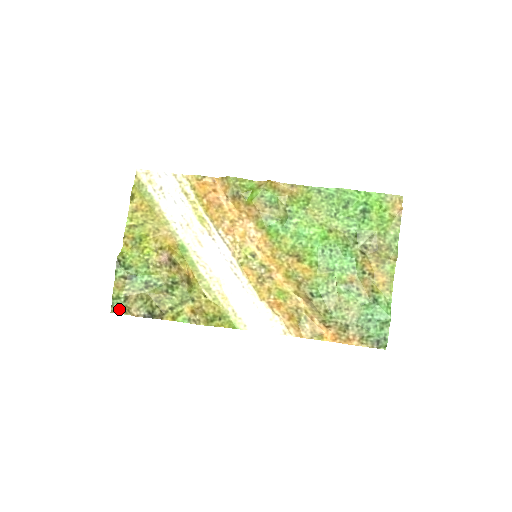
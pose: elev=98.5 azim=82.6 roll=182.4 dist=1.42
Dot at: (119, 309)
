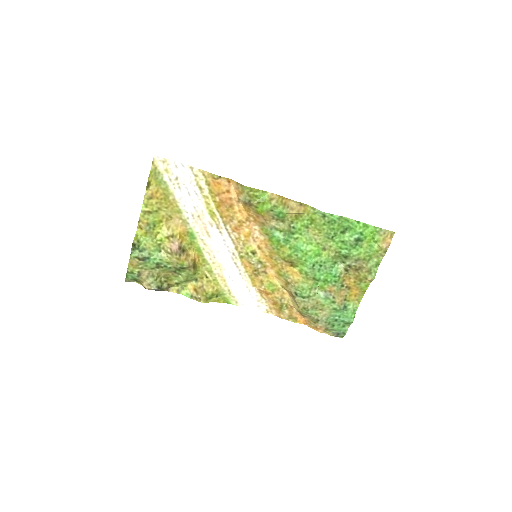
Dot at: (132, 279)
